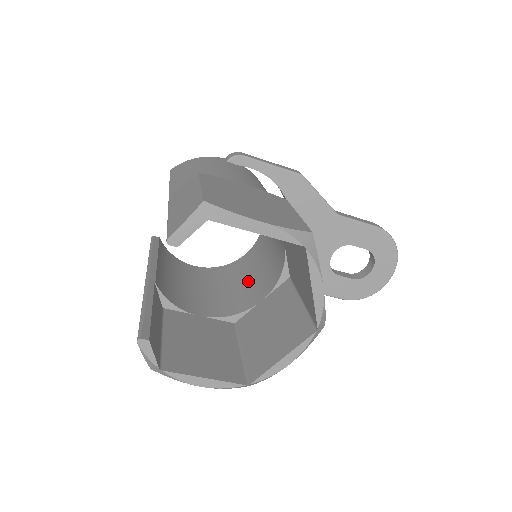
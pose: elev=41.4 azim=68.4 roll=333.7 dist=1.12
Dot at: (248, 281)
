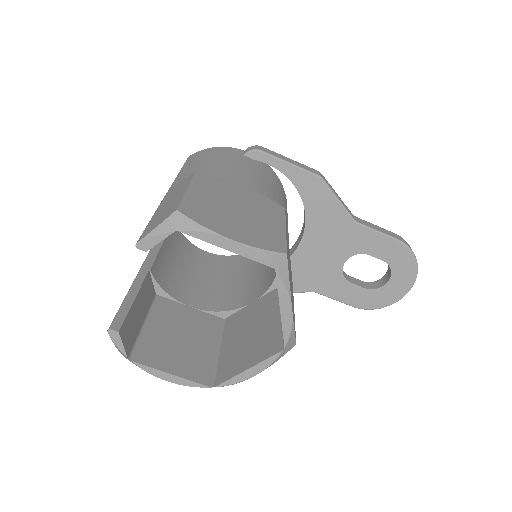
Dot at: (249, 277)
